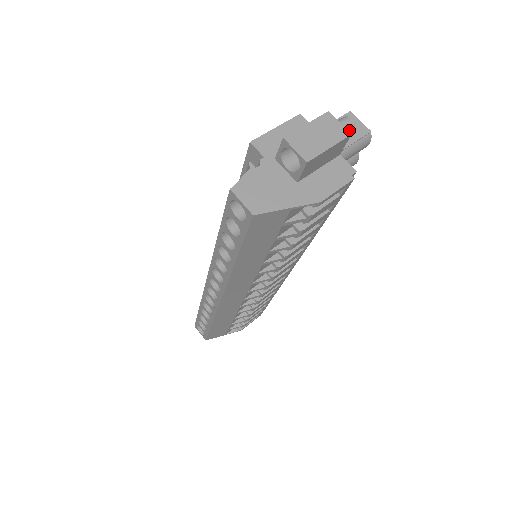
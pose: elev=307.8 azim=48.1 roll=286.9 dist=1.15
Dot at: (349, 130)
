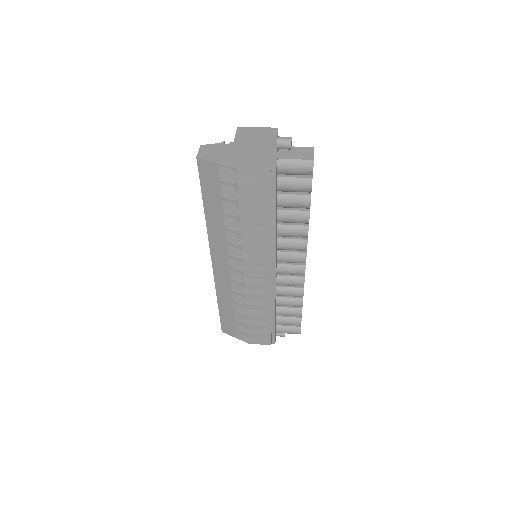
Dot at: (285, 143)
